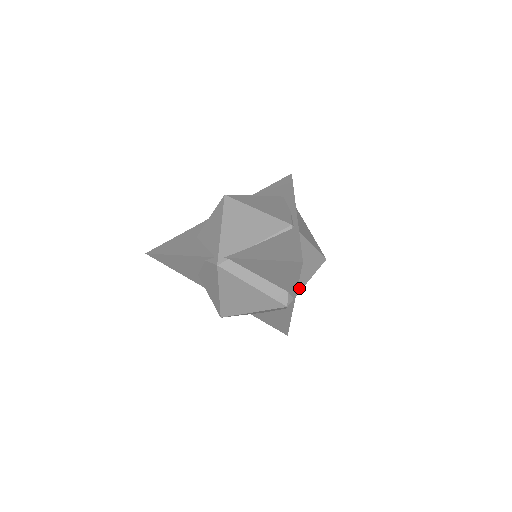
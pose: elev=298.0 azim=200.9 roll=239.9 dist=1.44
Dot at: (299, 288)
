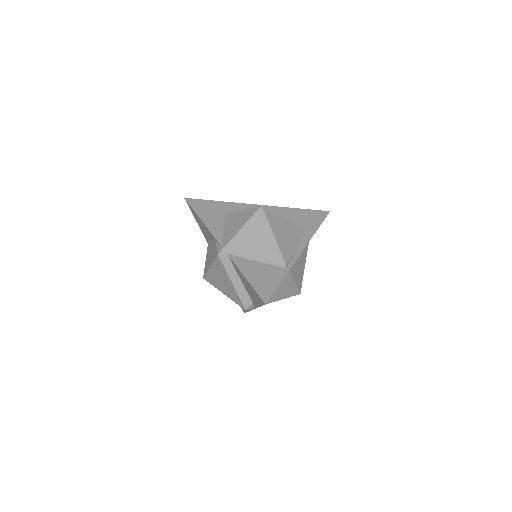
Dot at: occluded
